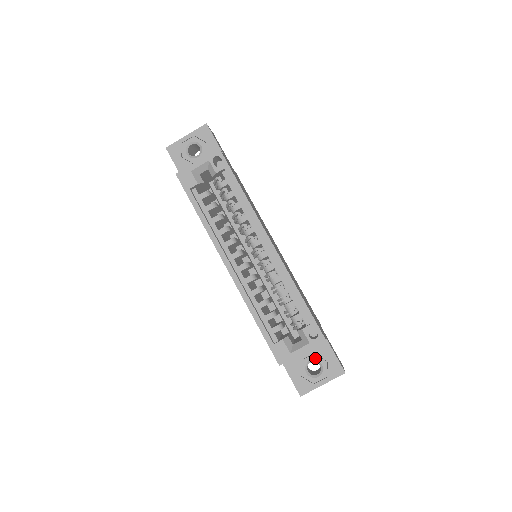
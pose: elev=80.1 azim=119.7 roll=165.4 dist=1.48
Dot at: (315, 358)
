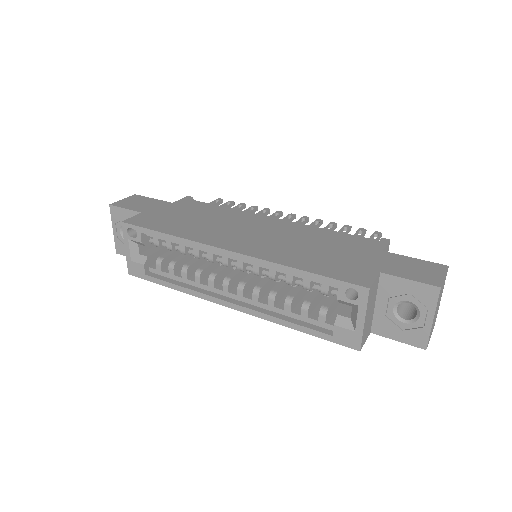
Dot at: (395, 301)
